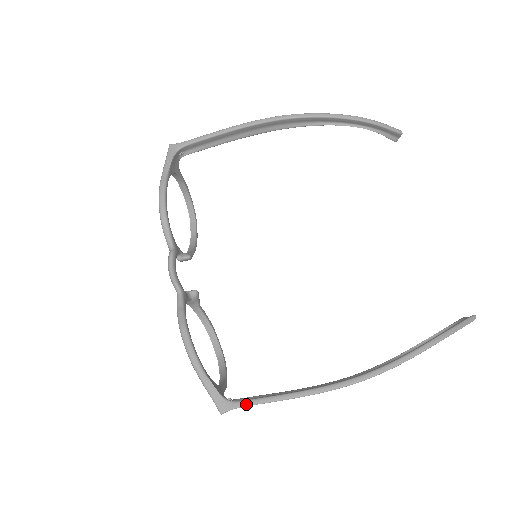
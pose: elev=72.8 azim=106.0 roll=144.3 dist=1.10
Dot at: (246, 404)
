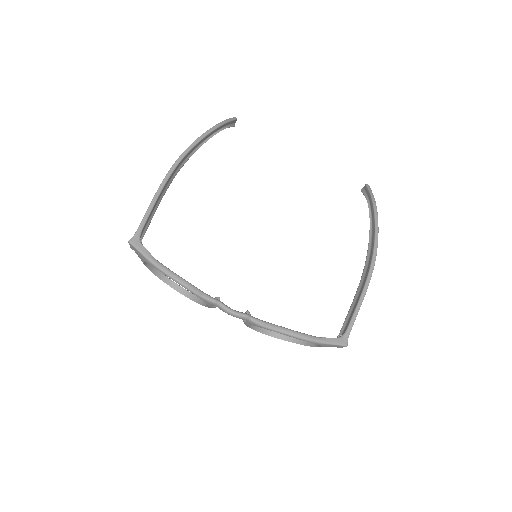
Dot at: (351, 327)
